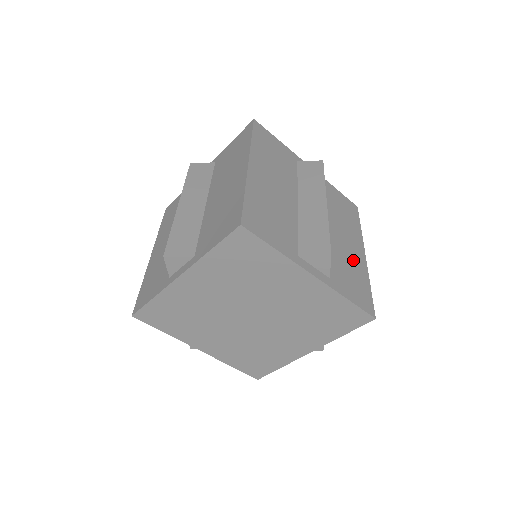
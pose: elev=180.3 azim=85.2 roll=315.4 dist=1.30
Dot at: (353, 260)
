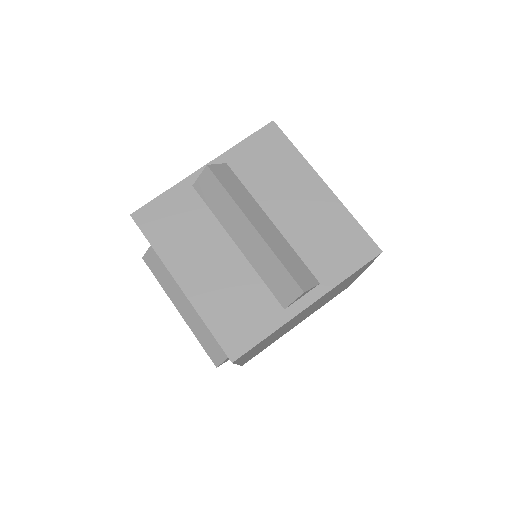
Dot at: occluded
